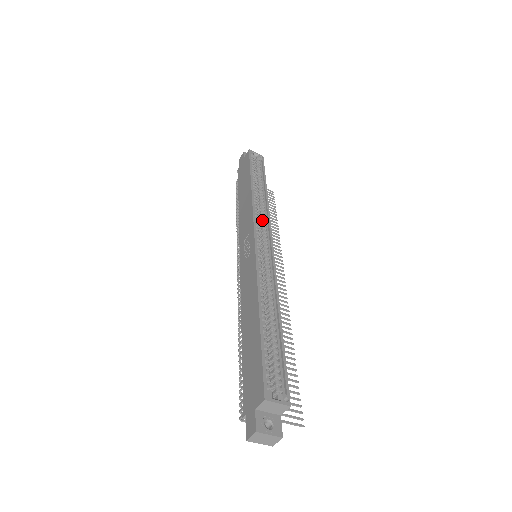
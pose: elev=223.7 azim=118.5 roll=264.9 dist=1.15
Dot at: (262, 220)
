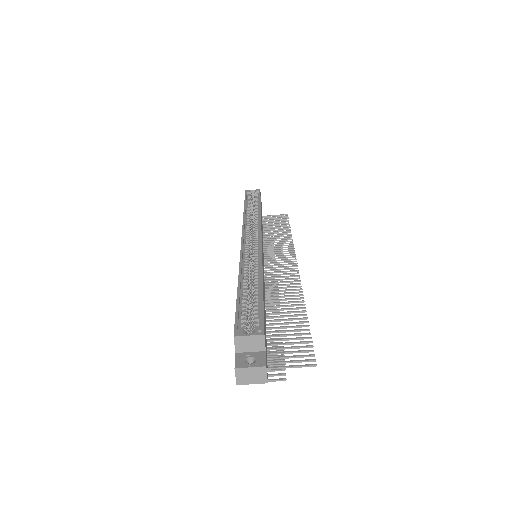
Dot at: (254, 227)
